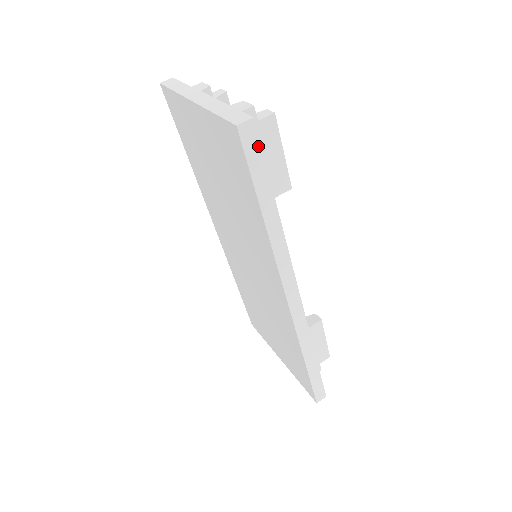
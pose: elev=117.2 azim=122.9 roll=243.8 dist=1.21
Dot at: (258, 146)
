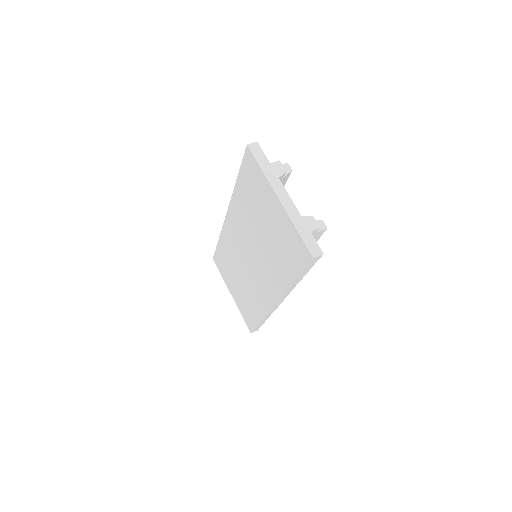
Dot at: occluded
